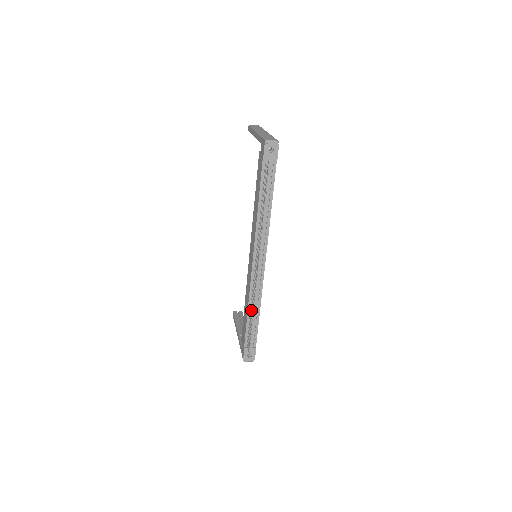
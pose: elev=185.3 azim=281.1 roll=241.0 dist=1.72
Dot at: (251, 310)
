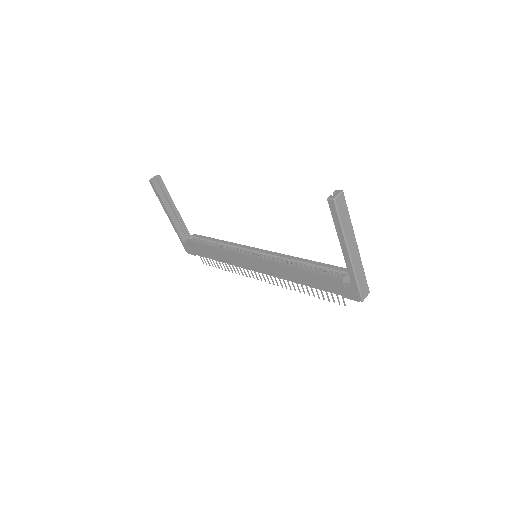
Dot at: (226, 264)
